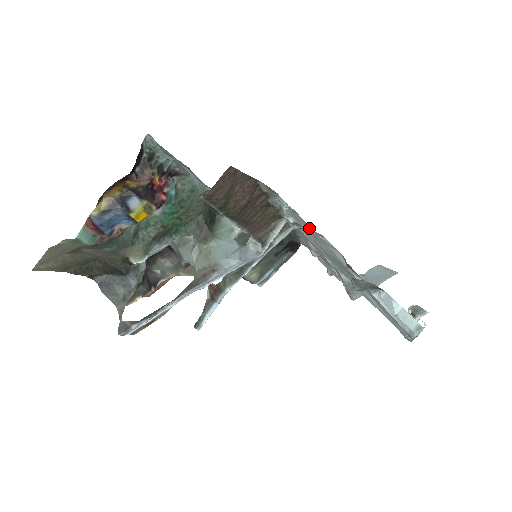
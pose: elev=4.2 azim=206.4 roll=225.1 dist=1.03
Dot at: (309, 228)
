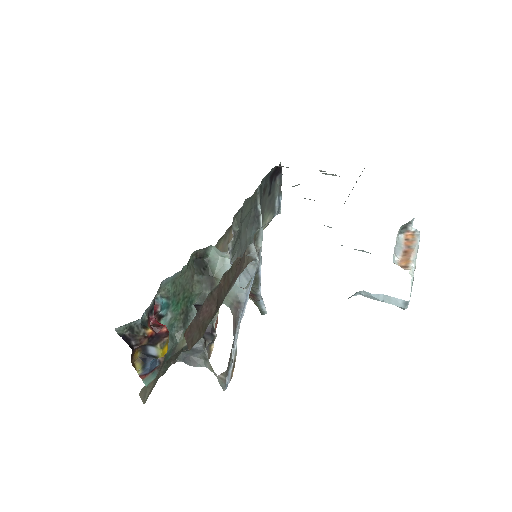
Dot at: occluded
